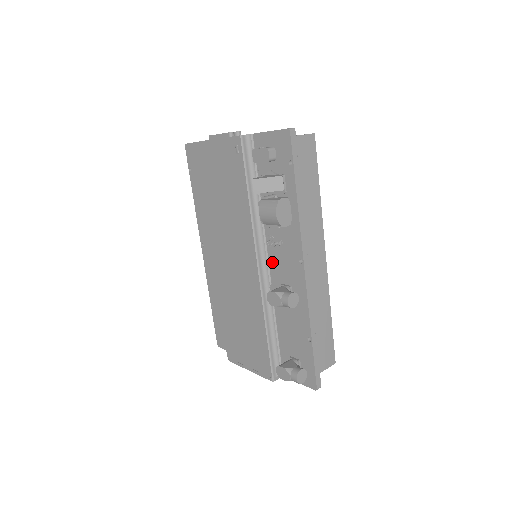
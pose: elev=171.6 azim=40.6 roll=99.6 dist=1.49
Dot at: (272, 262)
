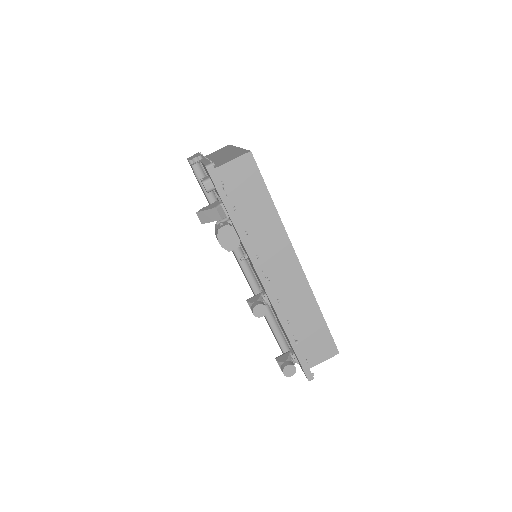
Dot at: (253, 270)
